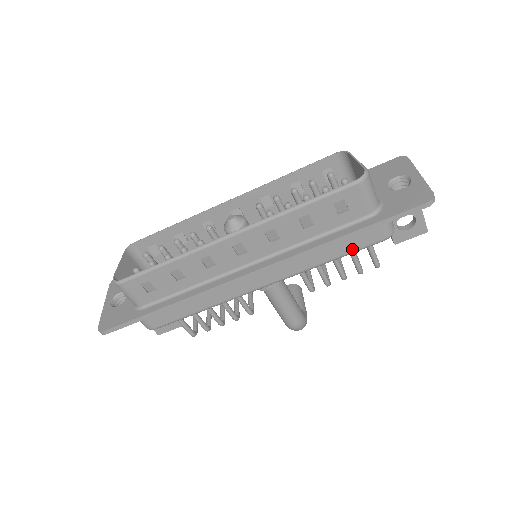
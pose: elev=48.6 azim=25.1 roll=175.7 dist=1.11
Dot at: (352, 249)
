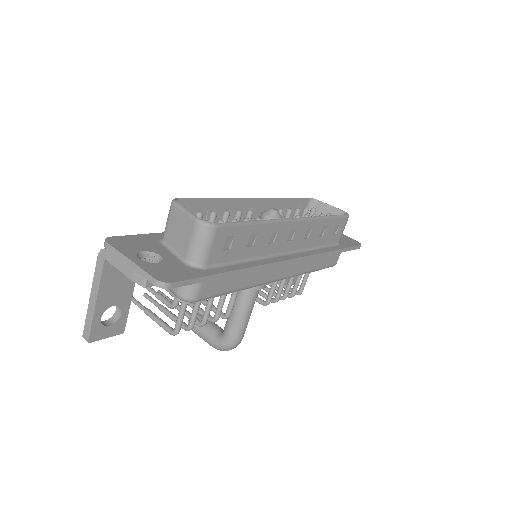
Dot at: (324, 265)
